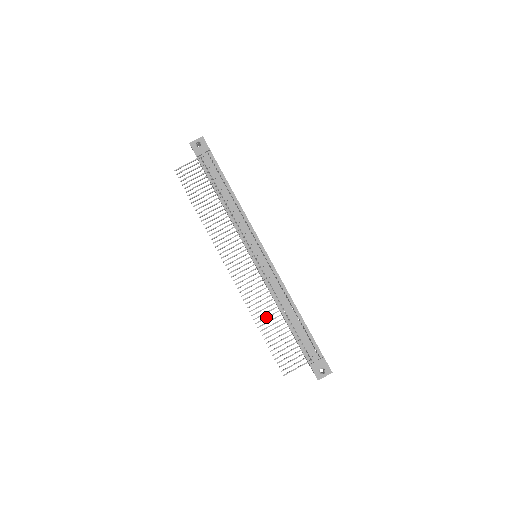
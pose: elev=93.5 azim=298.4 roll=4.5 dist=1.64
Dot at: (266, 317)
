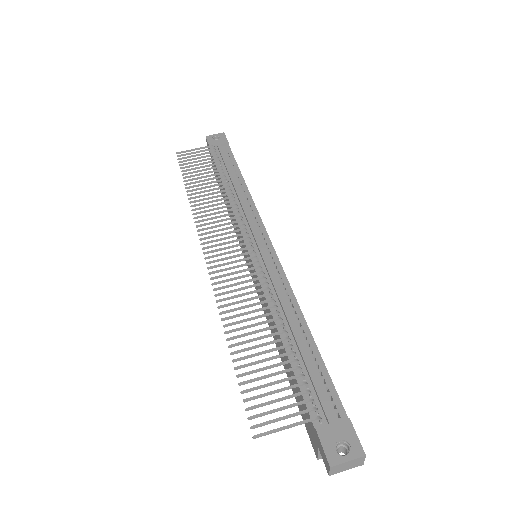
Dot at: (247, 325)
